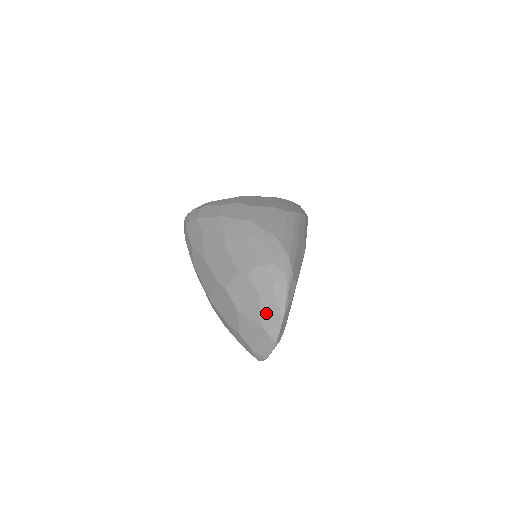
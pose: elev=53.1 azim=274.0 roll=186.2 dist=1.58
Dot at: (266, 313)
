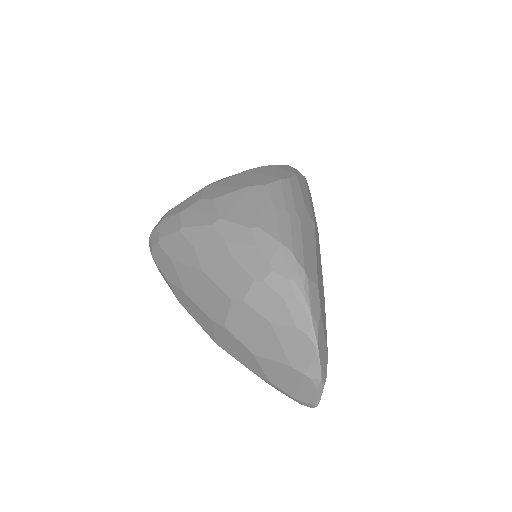
Dot at: (291, 347)
